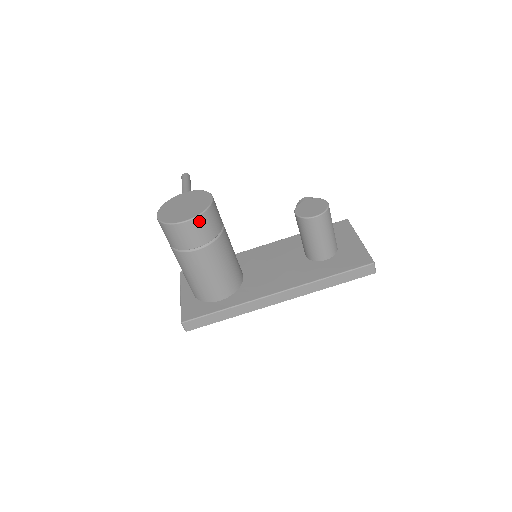
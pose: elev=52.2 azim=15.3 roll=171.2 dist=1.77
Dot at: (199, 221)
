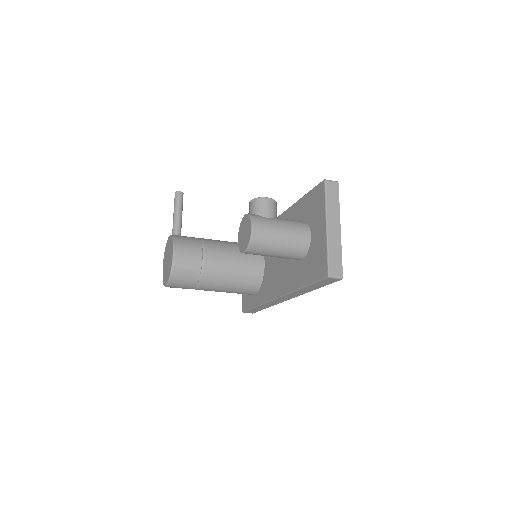
Dot at: (174, 282)
